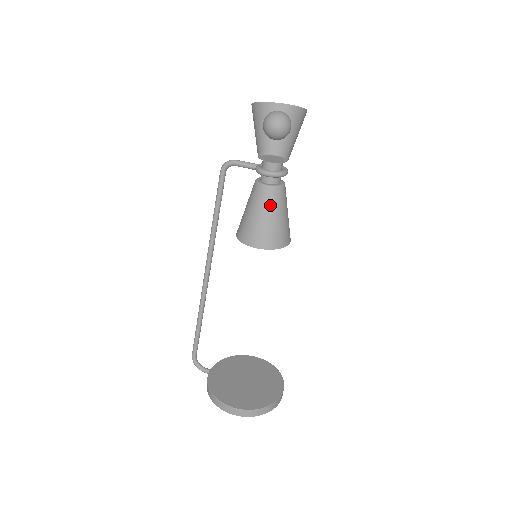
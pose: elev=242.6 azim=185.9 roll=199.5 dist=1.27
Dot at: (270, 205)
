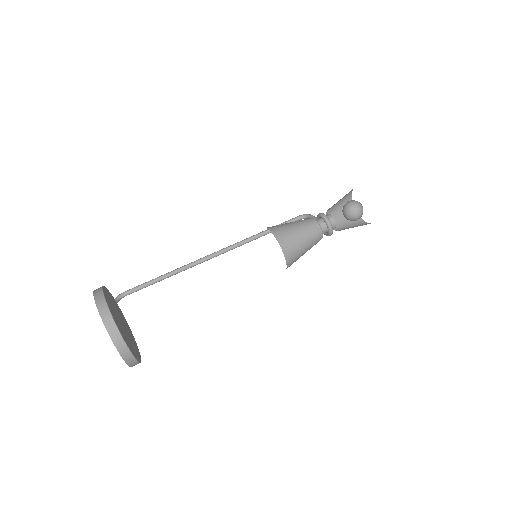
Dot at: (304, 224)
